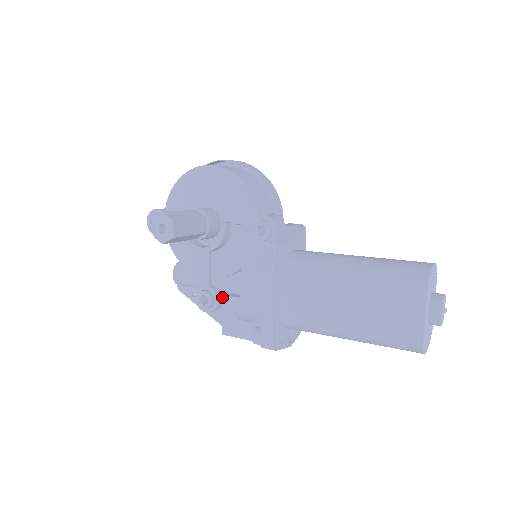
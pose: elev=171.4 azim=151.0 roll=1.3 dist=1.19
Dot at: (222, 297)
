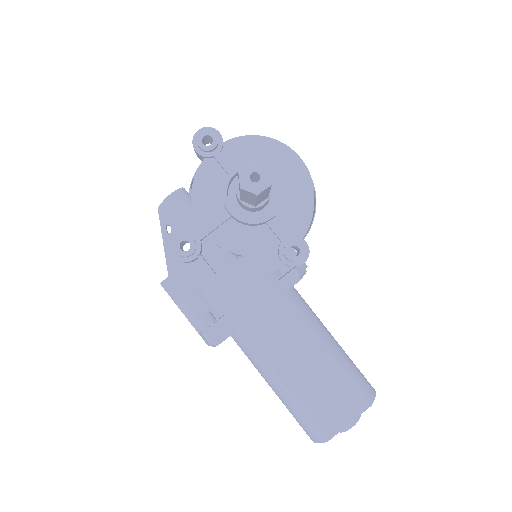
Dot at: (201, 259)
